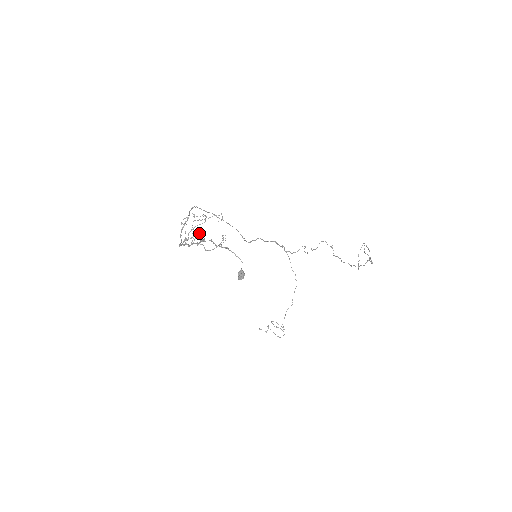
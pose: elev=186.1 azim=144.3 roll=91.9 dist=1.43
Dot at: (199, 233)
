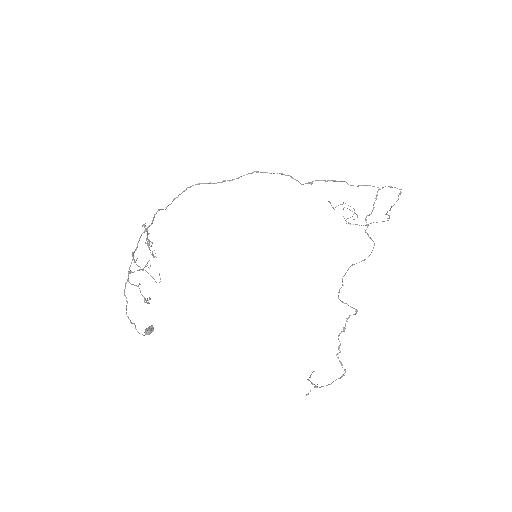
Dot at: occluded
